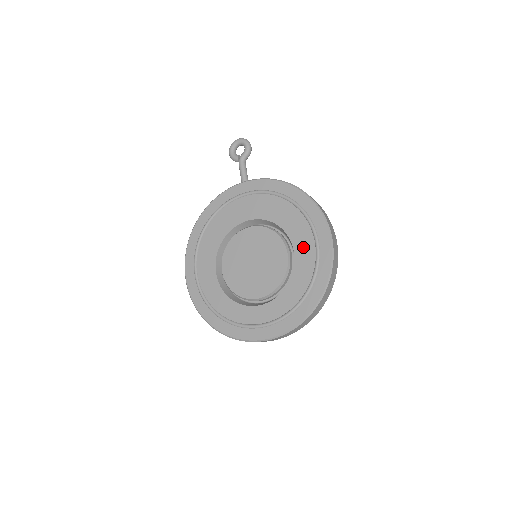
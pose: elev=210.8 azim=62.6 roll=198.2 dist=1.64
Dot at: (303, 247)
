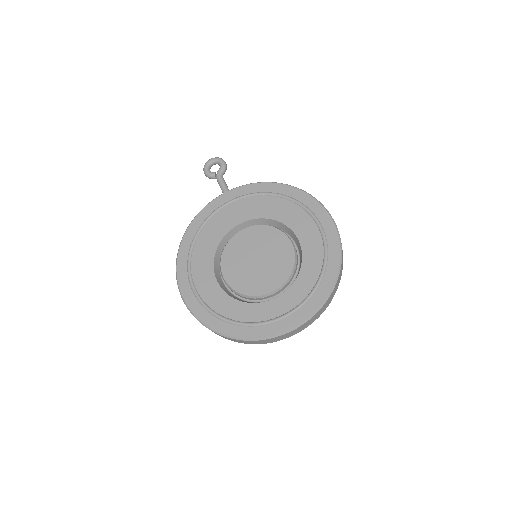
Dot at: (306, 232)
